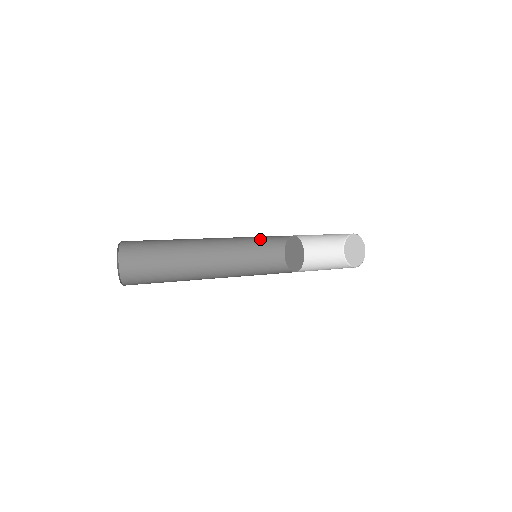
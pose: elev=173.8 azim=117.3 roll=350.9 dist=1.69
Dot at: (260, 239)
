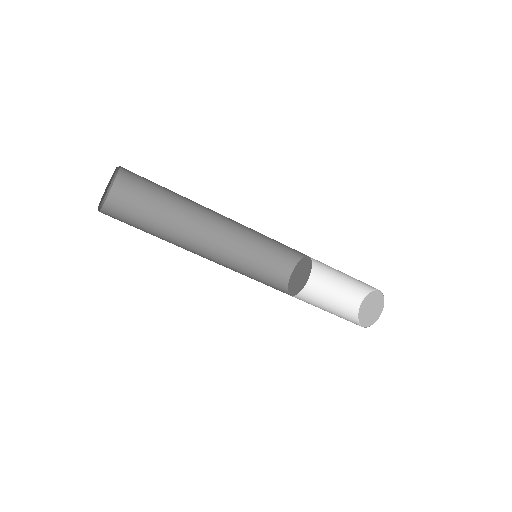
Dot at: (256, 269)
